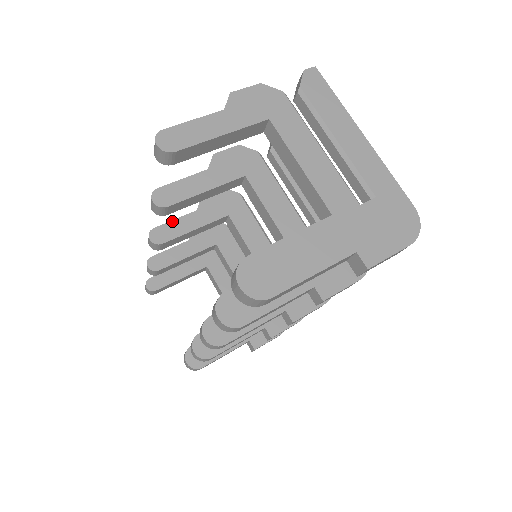
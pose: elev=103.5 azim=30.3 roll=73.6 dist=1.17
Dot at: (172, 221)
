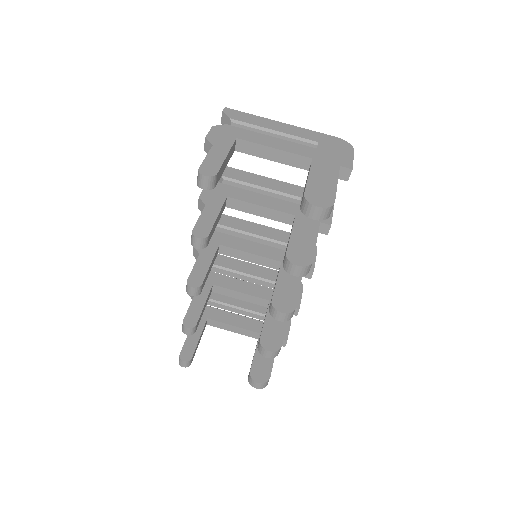
Dot at: (193, 269)
